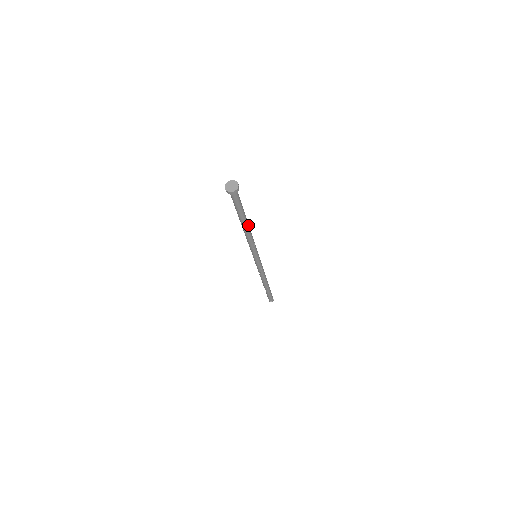
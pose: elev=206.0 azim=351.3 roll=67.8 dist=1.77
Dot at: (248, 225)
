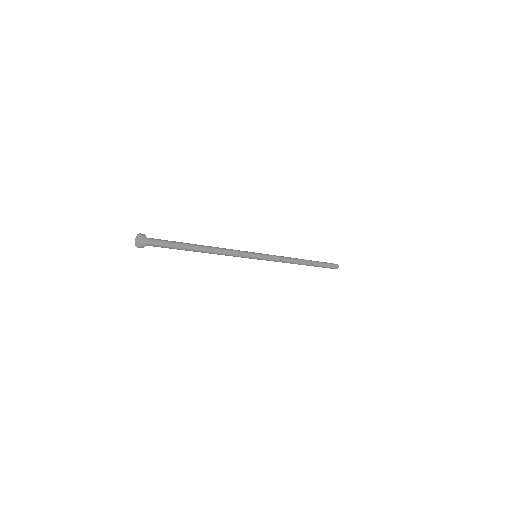
Dot at: (204, 246)
